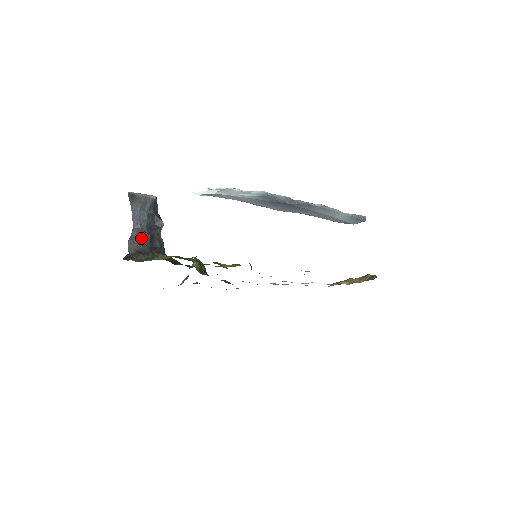
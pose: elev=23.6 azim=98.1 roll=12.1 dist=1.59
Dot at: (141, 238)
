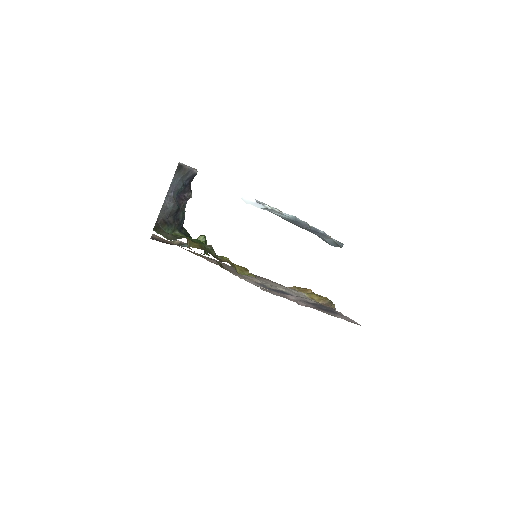
Dot at: (171, 208)
